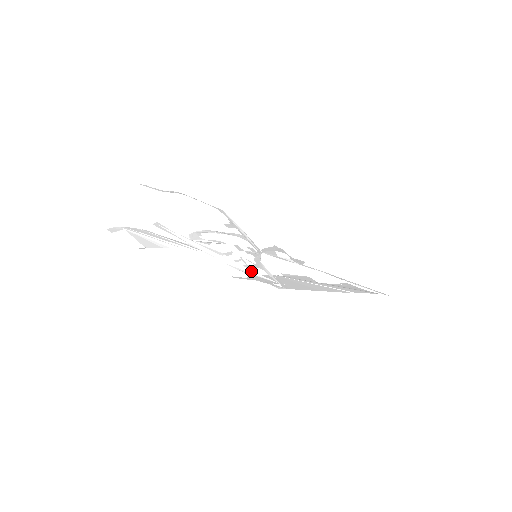
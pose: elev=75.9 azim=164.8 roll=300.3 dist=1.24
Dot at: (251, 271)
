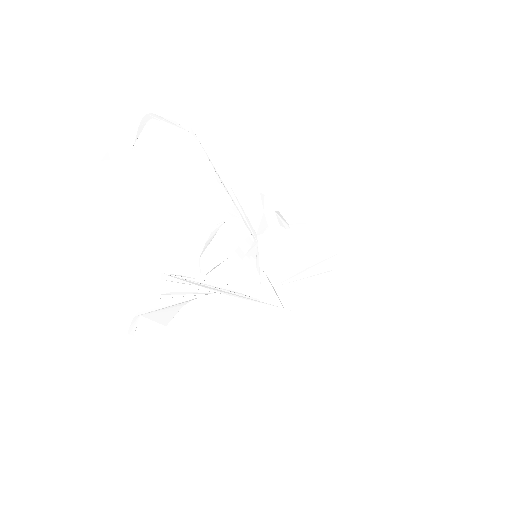
Dot at: (260, 302)
